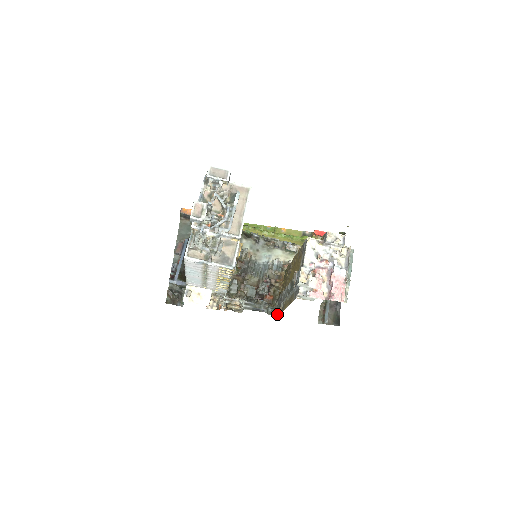
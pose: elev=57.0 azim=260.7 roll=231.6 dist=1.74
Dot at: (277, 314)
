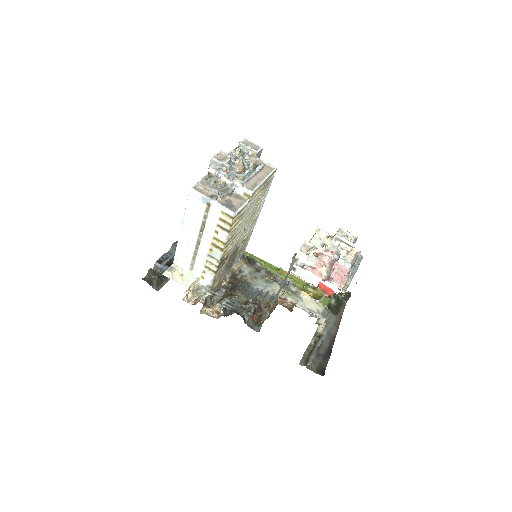
Dot at: (257, 330)
